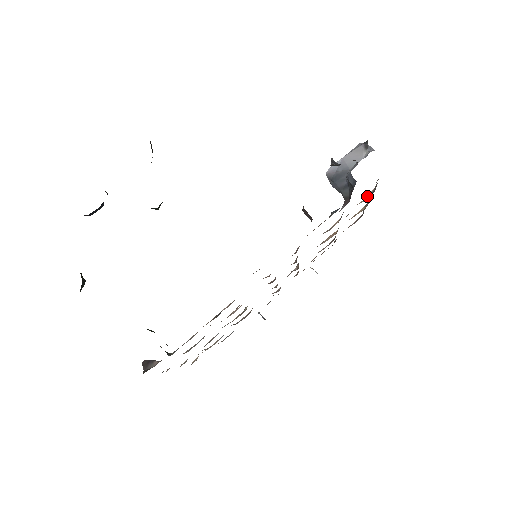
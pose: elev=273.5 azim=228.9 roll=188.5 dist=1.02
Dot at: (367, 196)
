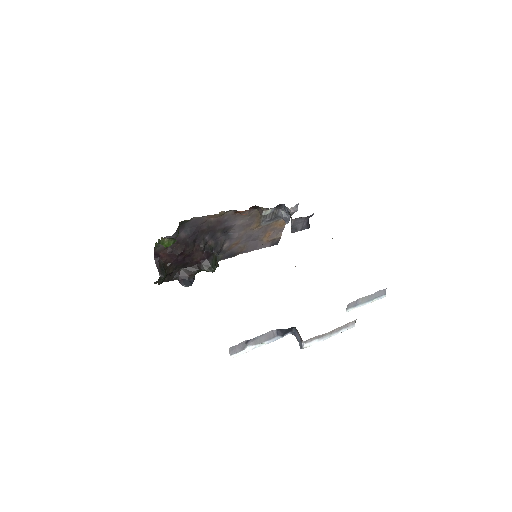
Dot at: occluded
